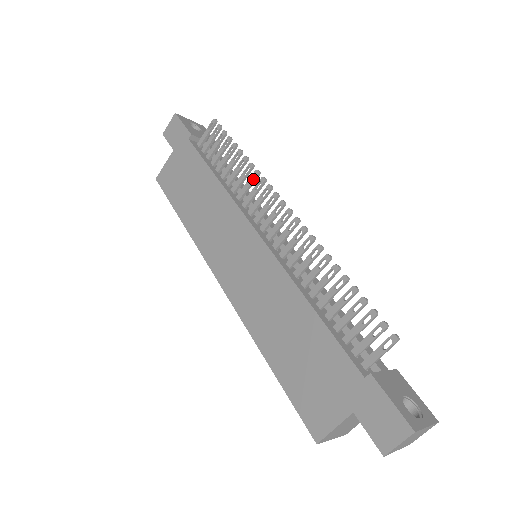
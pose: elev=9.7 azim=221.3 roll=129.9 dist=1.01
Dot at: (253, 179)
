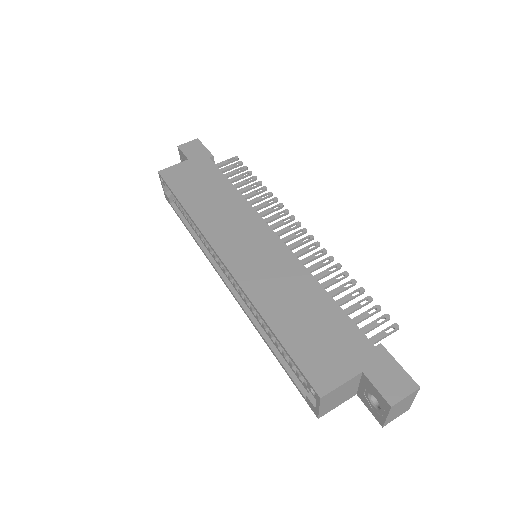
Dot at: (271, 202)
